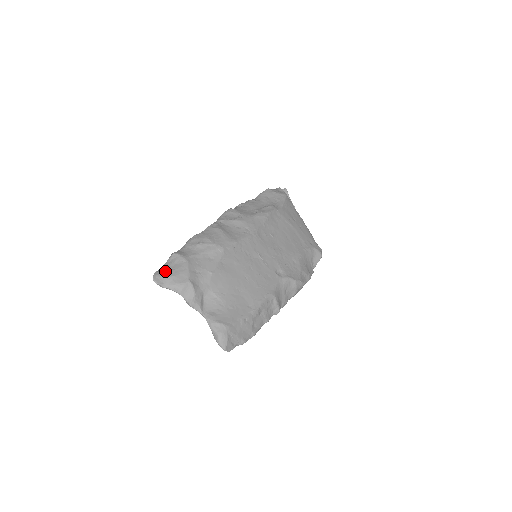
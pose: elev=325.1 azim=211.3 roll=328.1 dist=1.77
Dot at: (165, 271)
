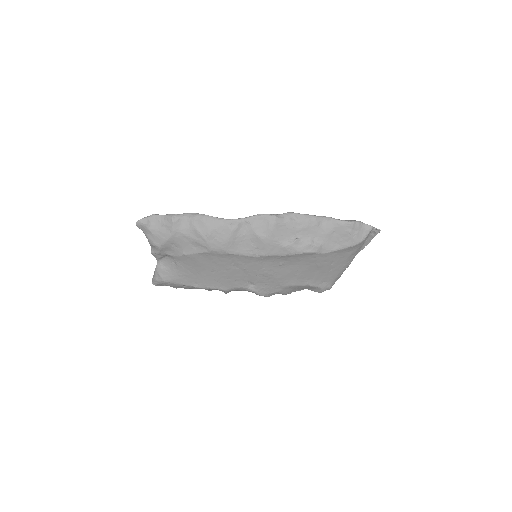
Dot at: (152, 224)
